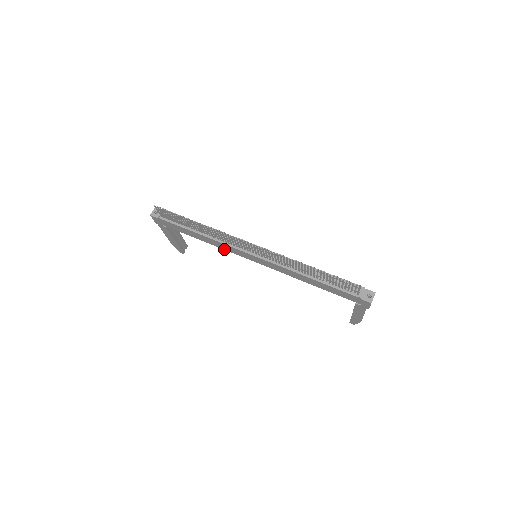
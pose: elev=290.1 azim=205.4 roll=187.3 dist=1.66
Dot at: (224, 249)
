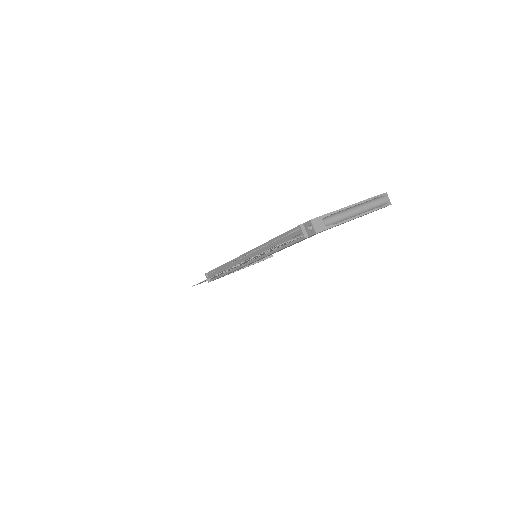
Dot at: occluded
